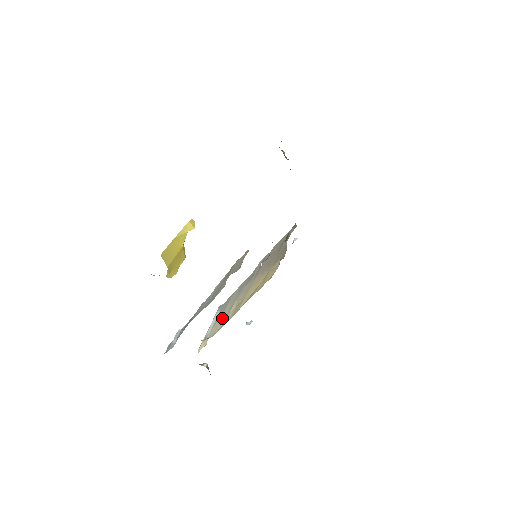
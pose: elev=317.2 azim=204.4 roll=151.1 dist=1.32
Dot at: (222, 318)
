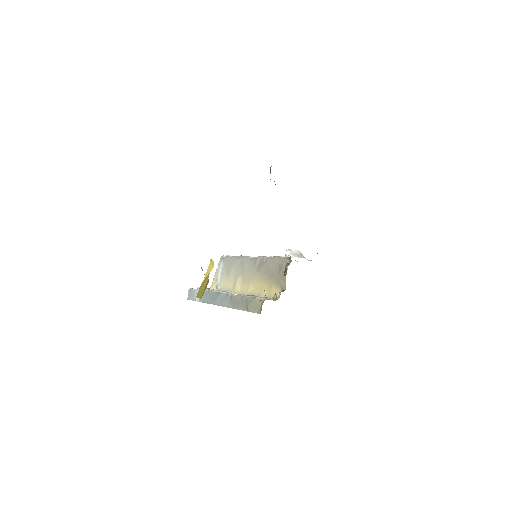
Dot at: (229, 279)
